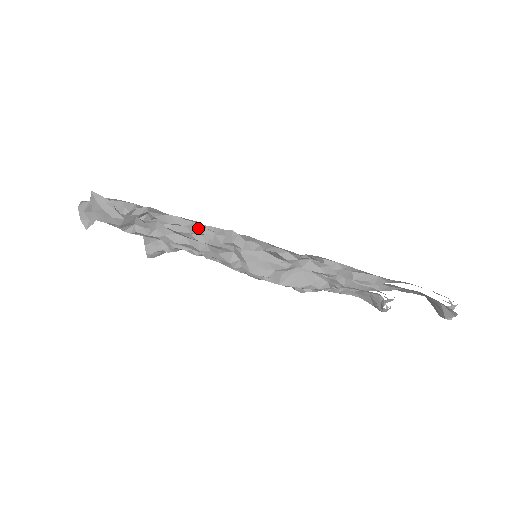
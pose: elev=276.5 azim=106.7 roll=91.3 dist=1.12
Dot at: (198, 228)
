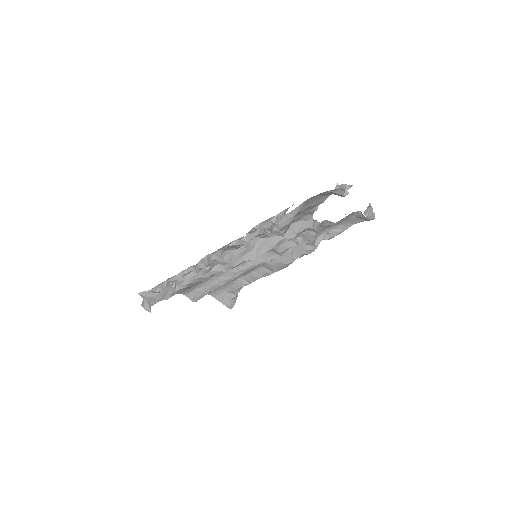
Dot at: (194, 268)
